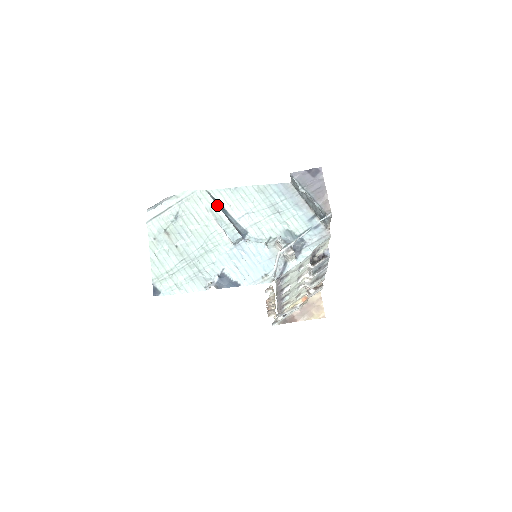
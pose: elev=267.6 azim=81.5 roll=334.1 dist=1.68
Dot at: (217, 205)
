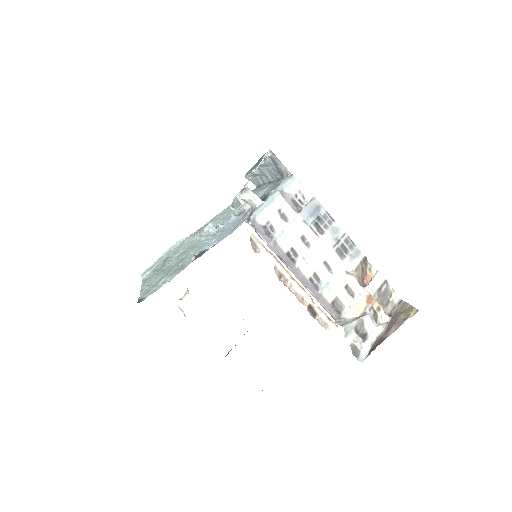
Dot at: occluded
